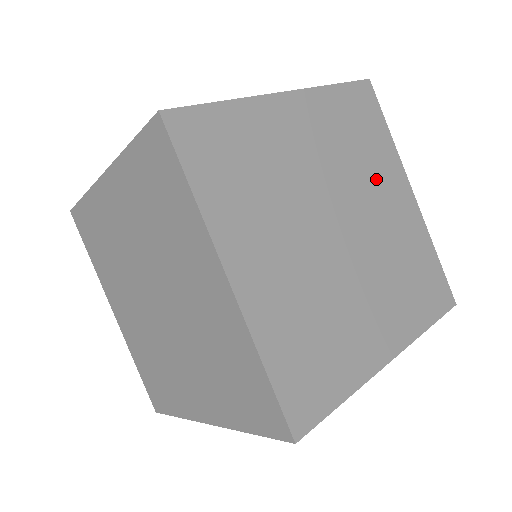
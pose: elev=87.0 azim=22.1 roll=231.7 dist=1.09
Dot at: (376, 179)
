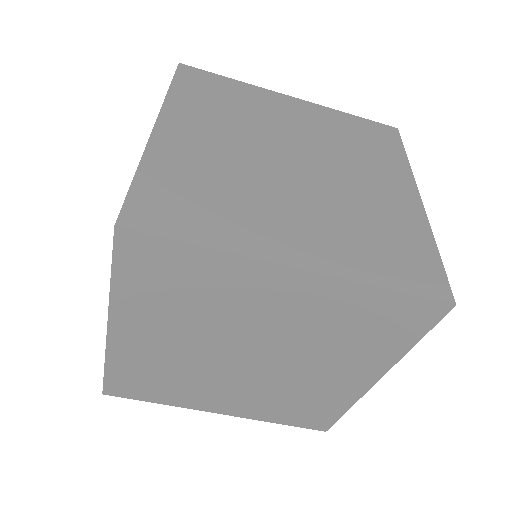
Dot at: (267, 113)
